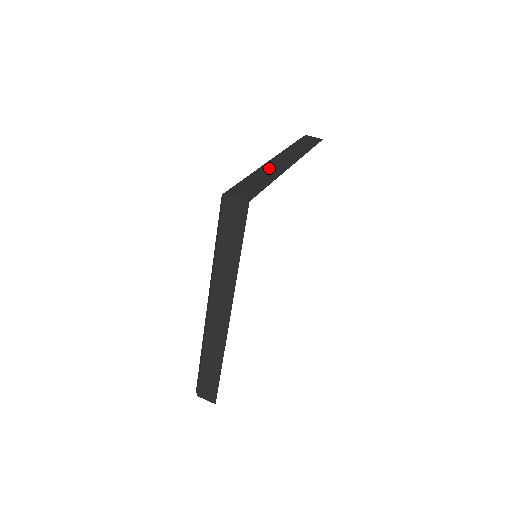
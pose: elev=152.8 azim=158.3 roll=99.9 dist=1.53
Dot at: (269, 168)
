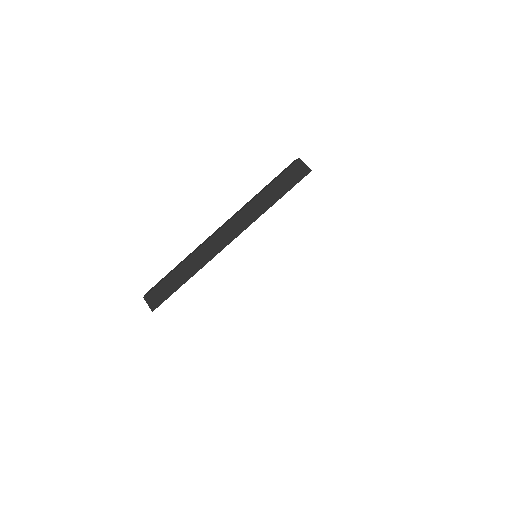
Dot at: occluded
